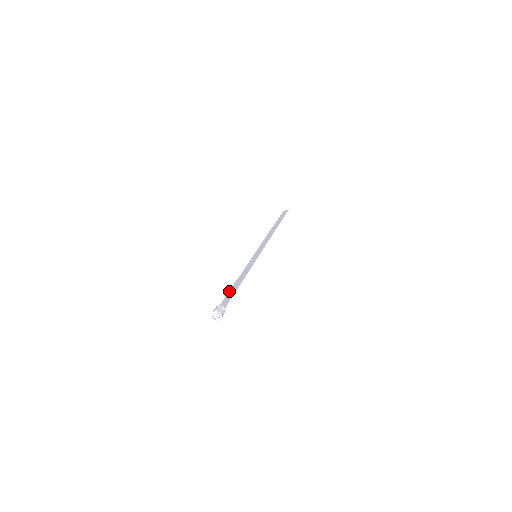
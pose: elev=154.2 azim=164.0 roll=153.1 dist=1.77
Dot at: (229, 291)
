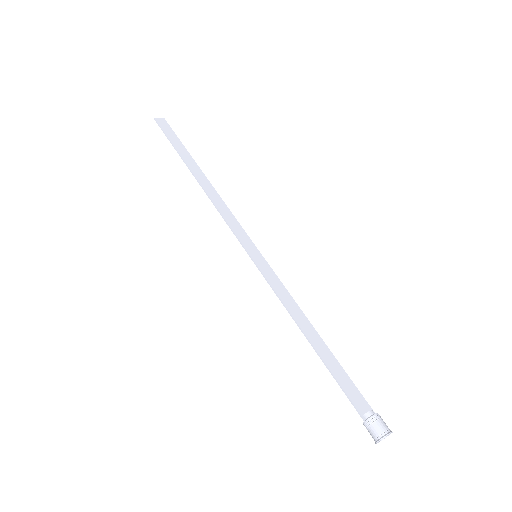
Dot at: (326, 362)
